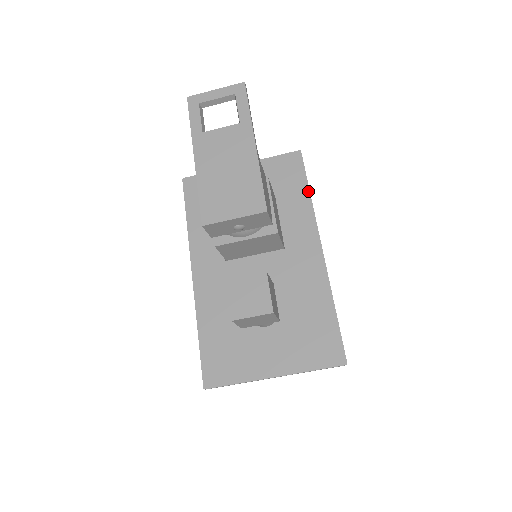
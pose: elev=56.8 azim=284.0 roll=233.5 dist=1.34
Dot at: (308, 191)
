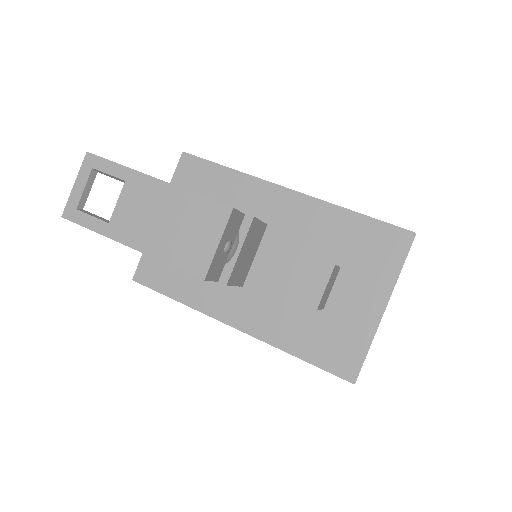
Dot at: (227, 169)
